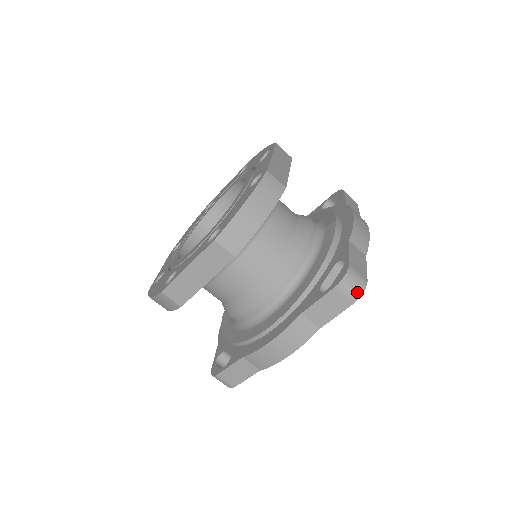
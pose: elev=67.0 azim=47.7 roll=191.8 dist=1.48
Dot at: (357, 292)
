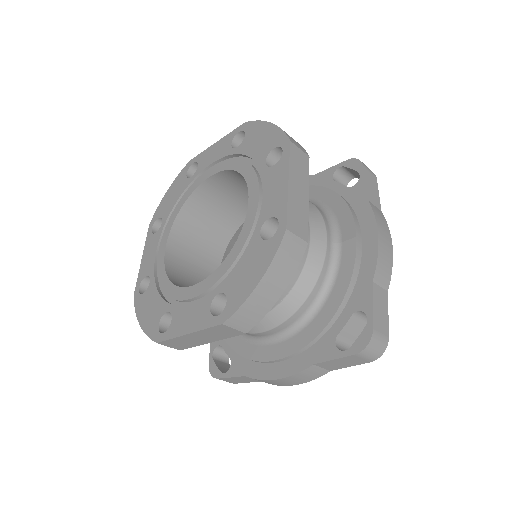
Dot at: (377, 354)
